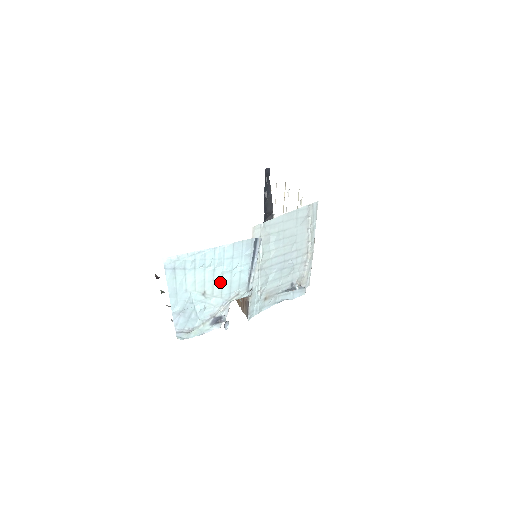
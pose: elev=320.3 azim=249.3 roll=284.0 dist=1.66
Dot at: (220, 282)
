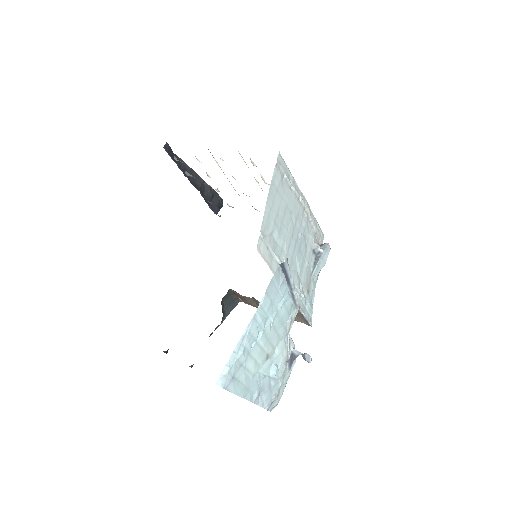
Dot at: (273, 332)
